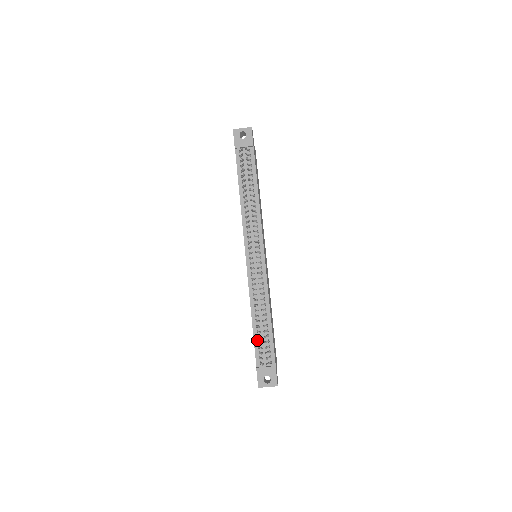
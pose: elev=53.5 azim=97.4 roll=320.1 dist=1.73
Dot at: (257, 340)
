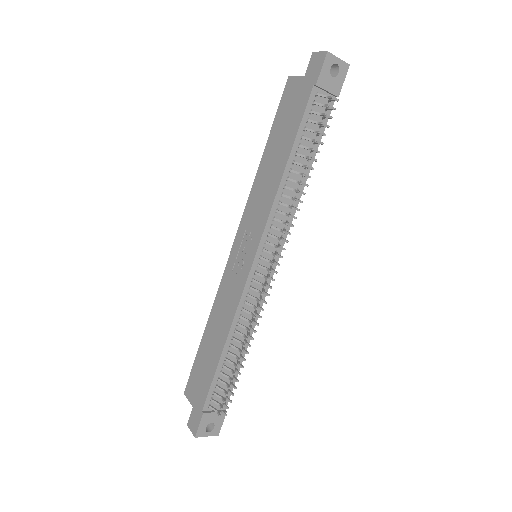
Dot at: (218, 377)
